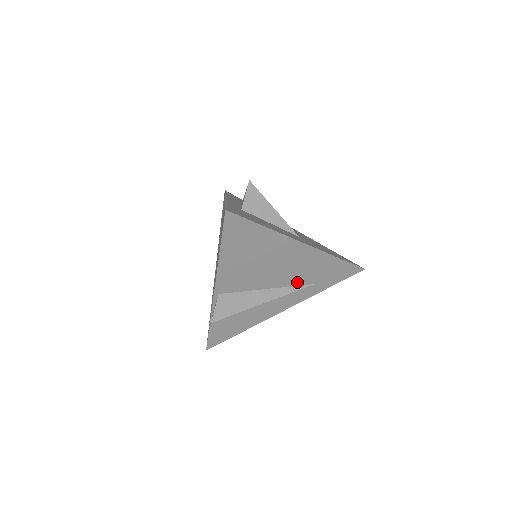
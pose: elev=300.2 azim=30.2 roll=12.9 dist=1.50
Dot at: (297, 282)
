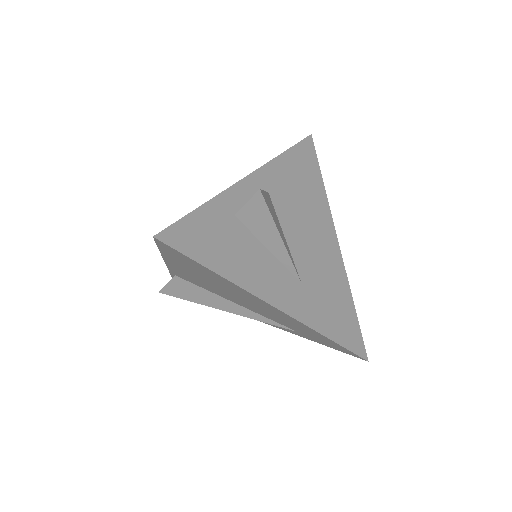
Dot at: (273, 319)
